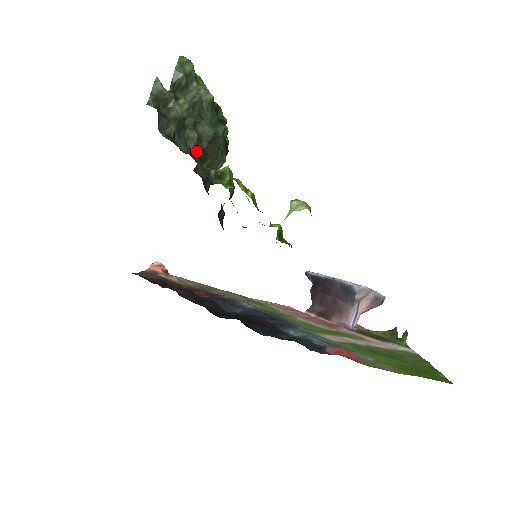
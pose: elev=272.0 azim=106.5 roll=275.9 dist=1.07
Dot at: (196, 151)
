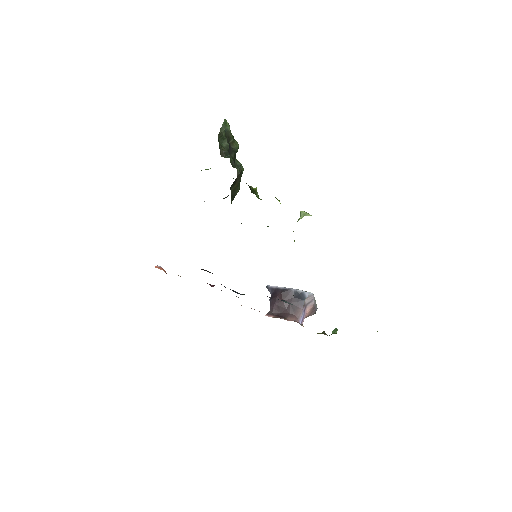
Dot at: occluded
